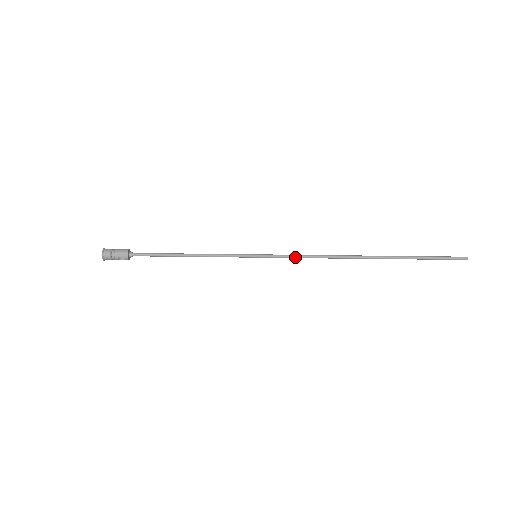
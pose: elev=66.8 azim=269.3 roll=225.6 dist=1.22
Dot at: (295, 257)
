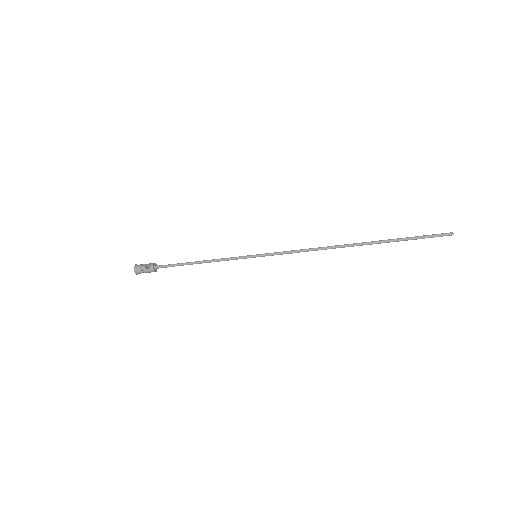
Dot at: (290, 253)
